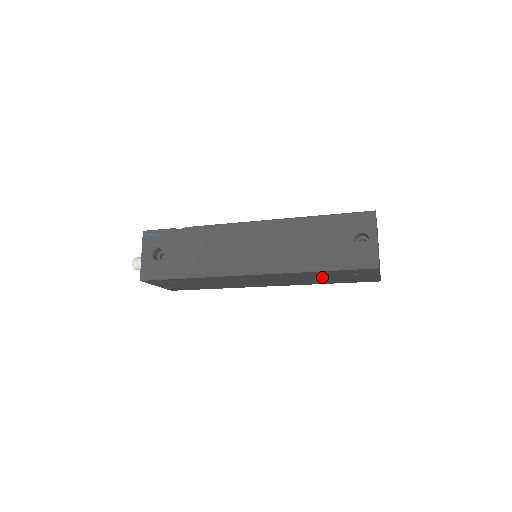
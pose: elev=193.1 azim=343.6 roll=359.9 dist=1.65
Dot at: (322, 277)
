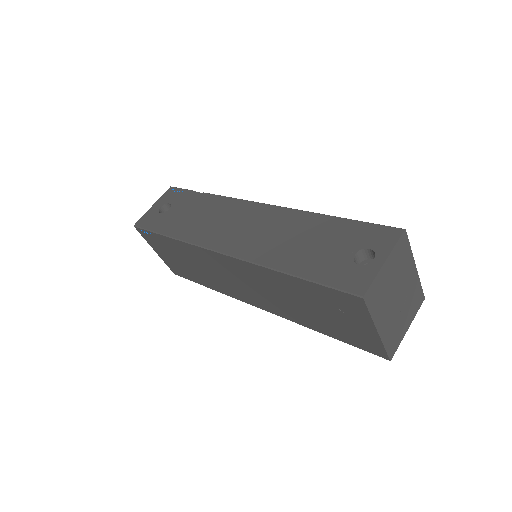
Dot at: (304, 302)
